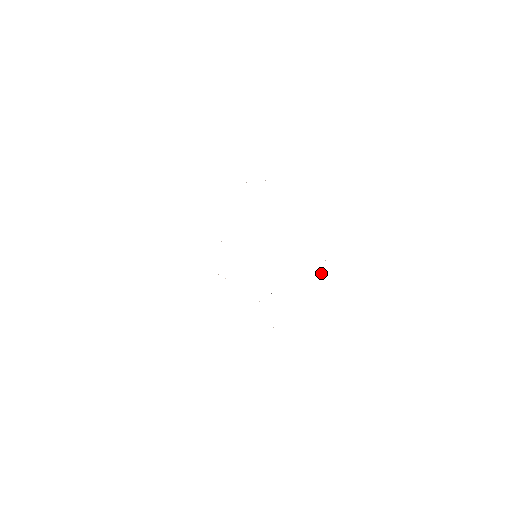
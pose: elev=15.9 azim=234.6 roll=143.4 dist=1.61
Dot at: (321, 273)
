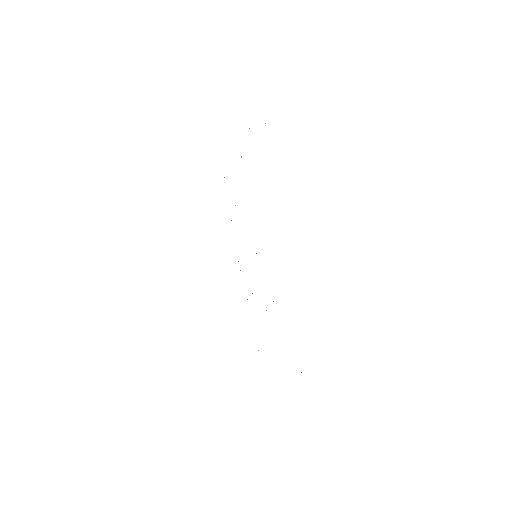
Dot at: occluded
